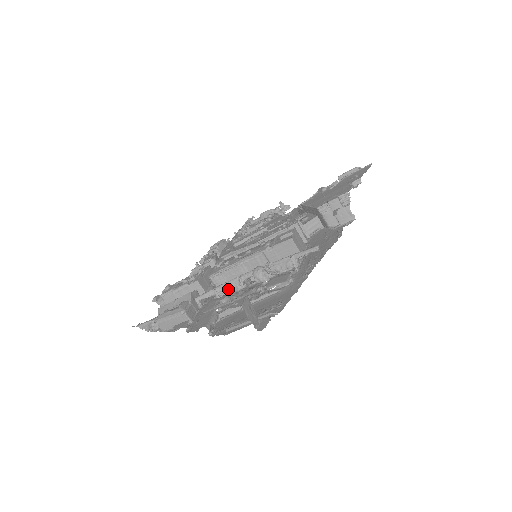
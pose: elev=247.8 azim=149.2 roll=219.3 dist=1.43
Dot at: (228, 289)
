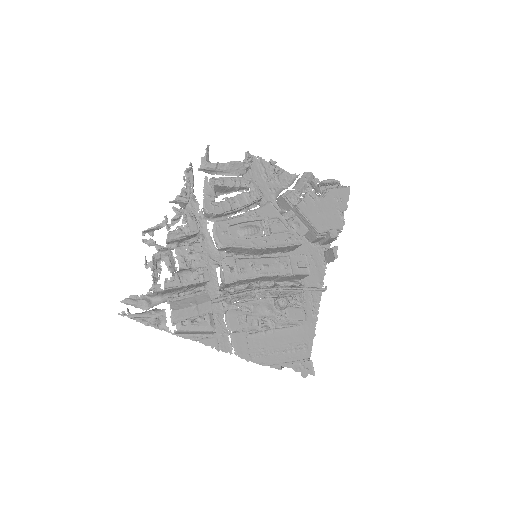
Dot at: (240, 297)
